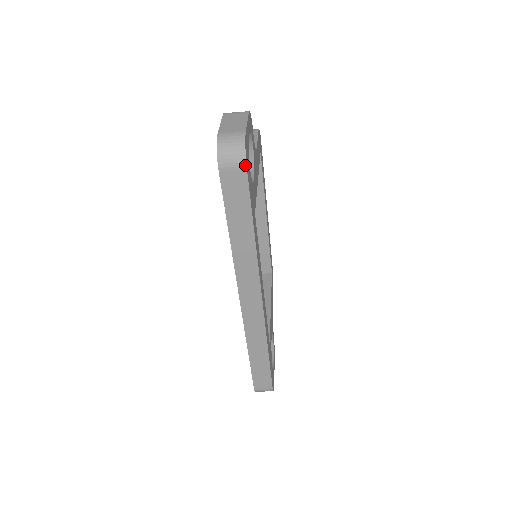
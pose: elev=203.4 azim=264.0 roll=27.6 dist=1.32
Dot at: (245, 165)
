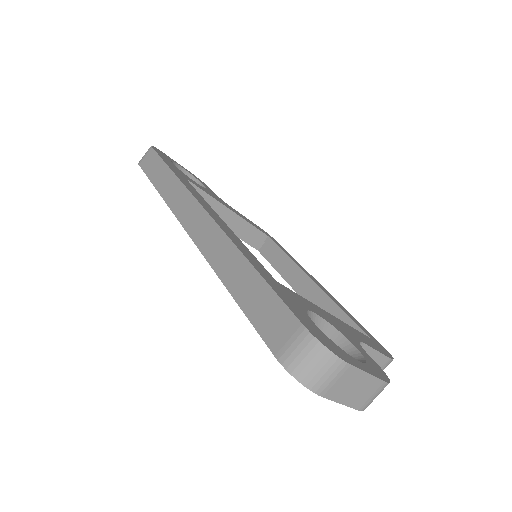
Dot at: (151, 147)
